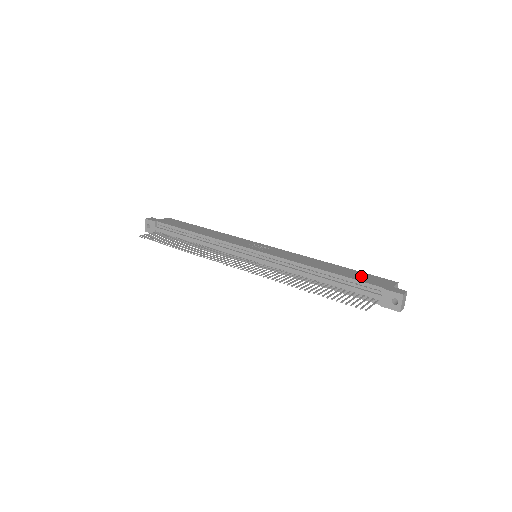
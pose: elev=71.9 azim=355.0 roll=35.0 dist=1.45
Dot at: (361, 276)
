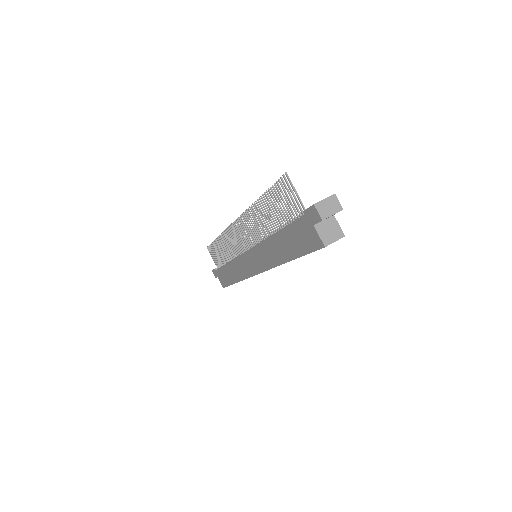
Dot at: occluded
